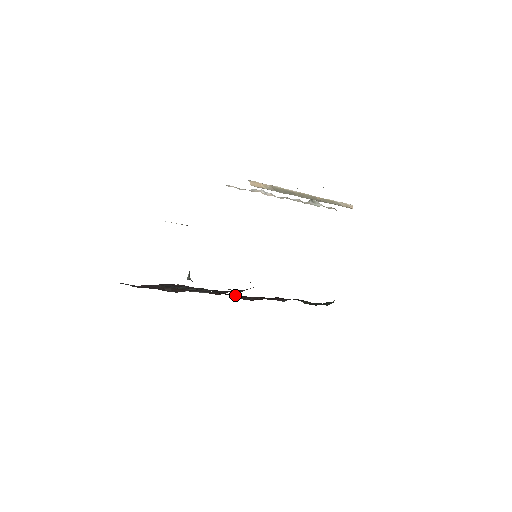
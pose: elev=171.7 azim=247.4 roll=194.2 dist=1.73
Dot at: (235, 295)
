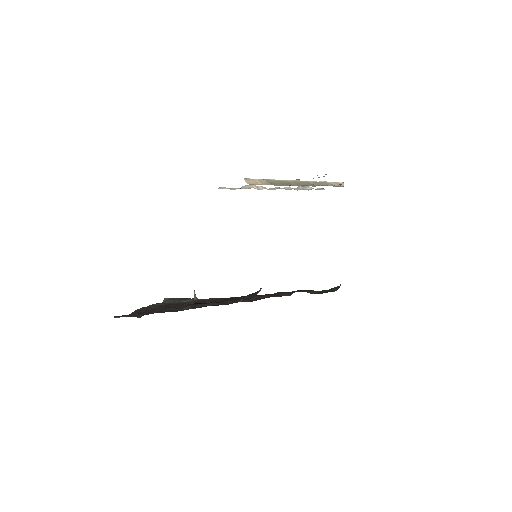
Dot at: occluded
